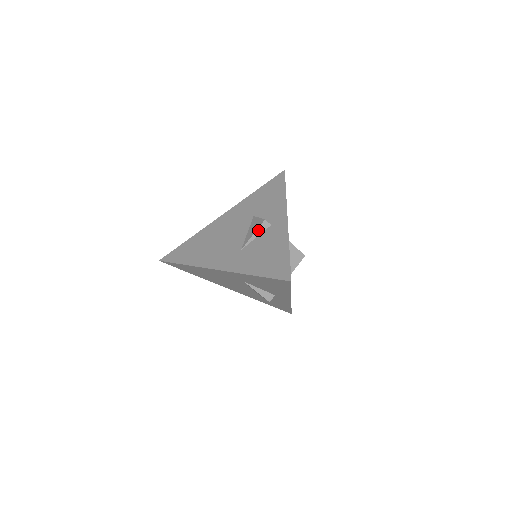
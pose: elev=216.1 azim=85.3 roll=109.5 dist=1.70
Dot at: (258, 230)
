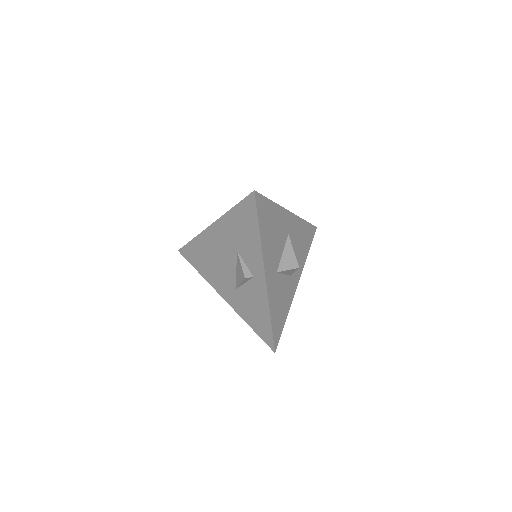
Dot at: (243, 282)
